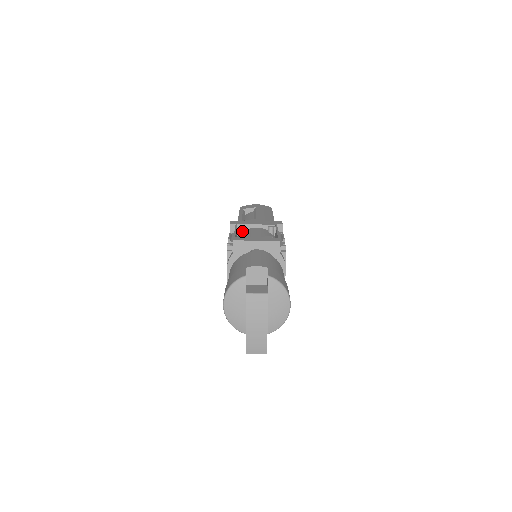
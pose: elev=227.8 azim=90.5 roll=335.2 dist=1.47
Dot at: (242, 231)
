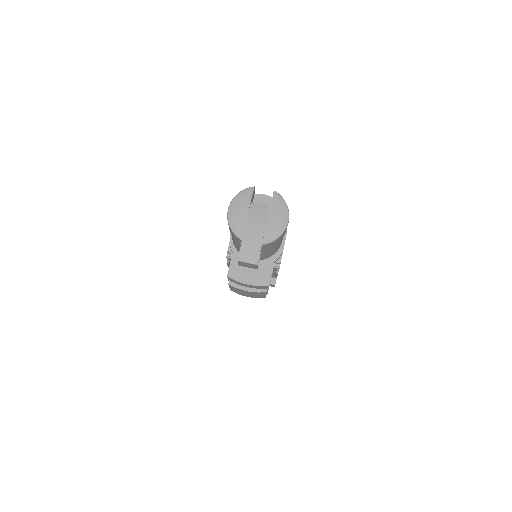
Dot at: occluded
